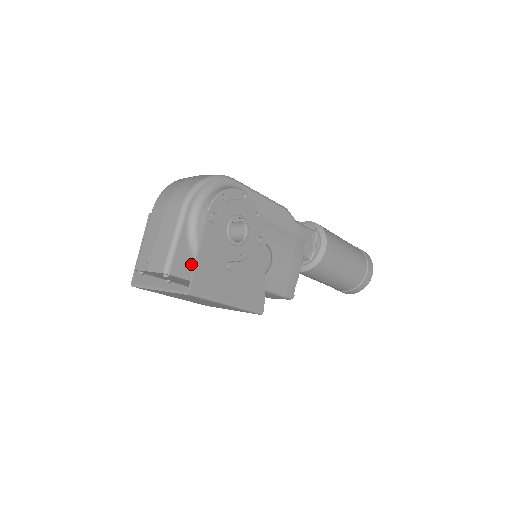
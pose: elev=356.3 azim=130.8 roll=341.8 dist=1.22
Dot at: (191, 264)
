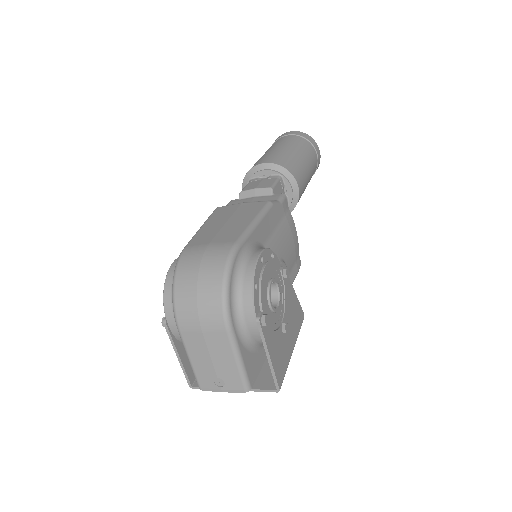
Dot at: (256, 358)
